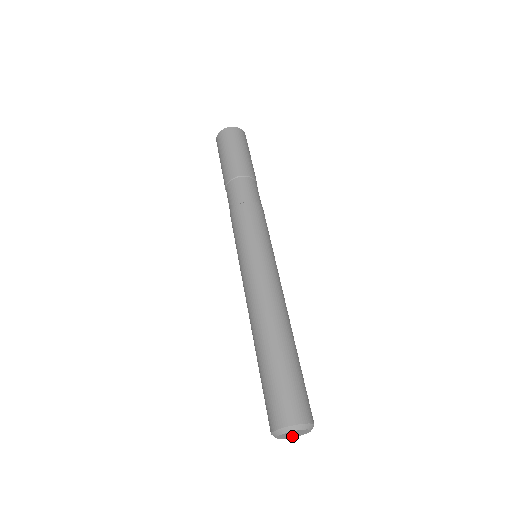
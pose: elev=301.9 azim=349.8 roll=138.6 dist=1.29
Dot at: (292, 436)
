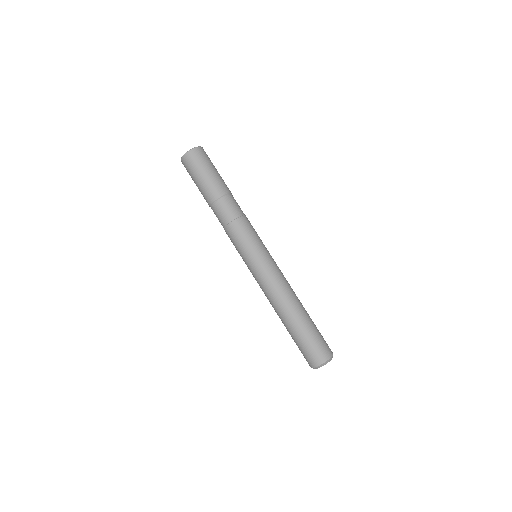
Dot at: occluded
